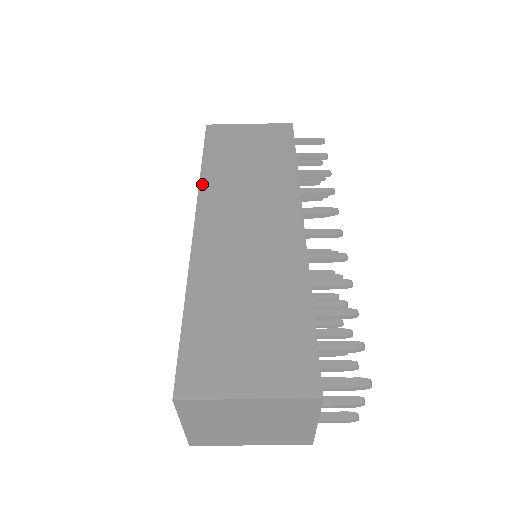
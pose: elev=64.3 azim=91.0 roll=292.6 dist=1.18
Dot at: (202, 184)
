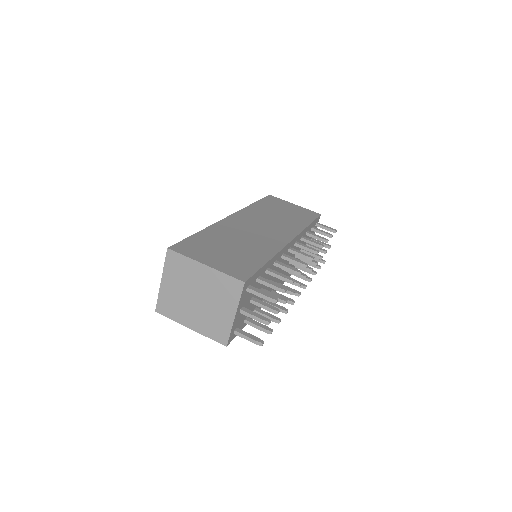
Dot at: (247, 208)
